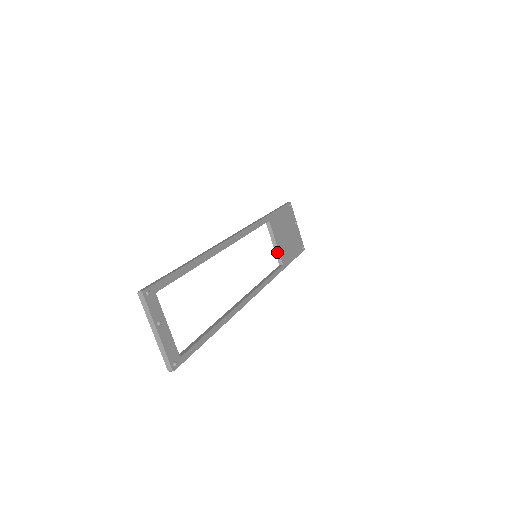
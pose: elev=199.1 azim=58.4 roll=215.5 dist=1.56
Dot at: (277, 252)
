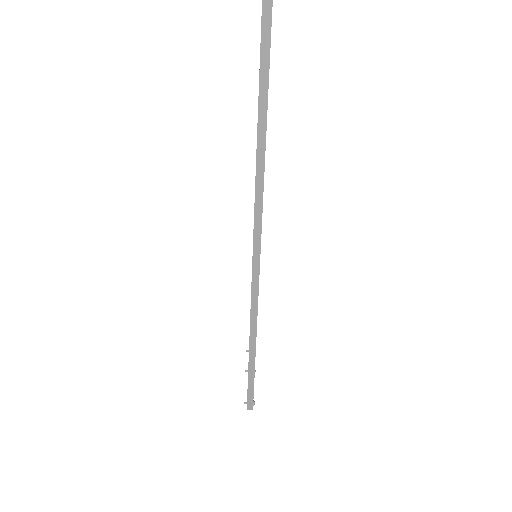
Dot at: occluded
